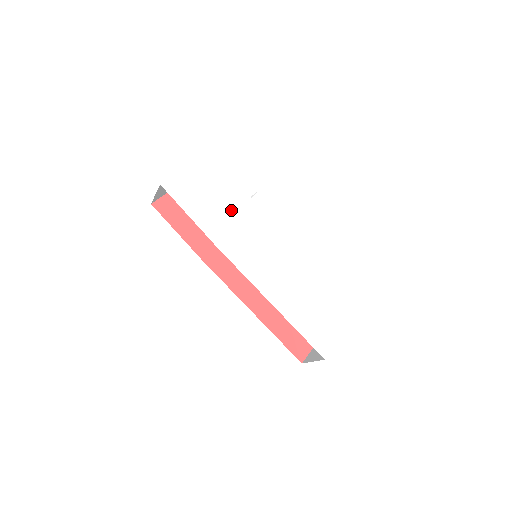
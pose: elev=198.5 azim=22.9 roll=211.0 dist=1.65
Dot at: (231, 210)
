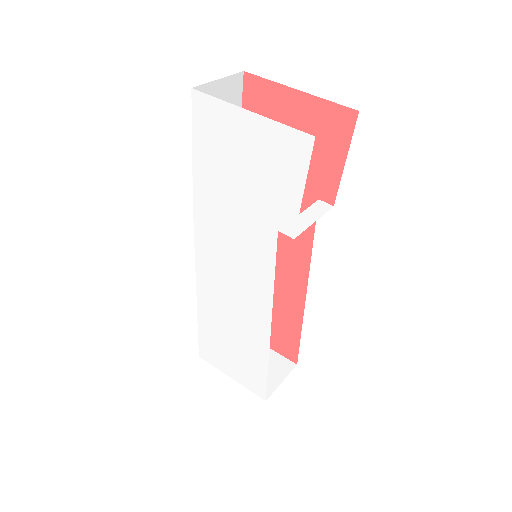
Dot at: (241, 209)
